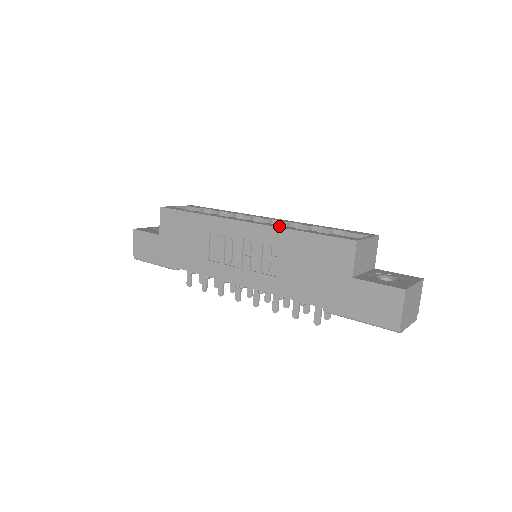
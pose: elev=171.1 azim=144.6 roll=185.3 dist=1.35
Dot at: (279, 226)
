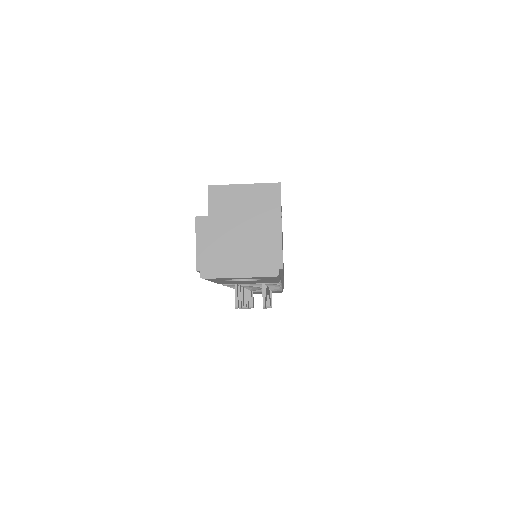
Dot at: occluded
